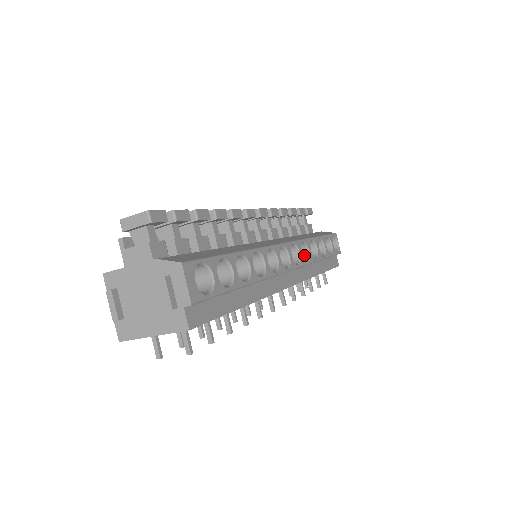
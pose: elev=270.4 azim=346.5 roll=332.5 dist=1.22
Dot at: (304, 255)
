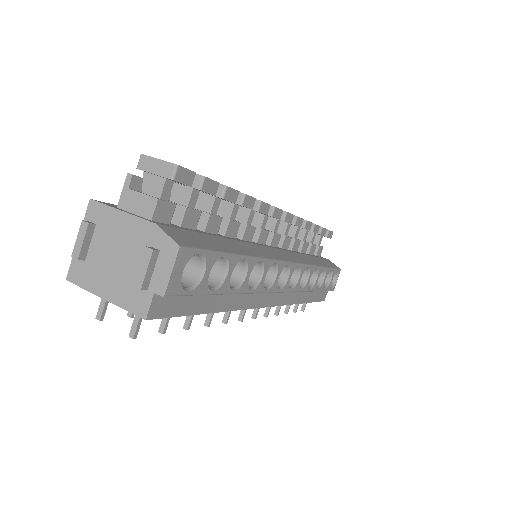
Dot at: (301, 279)
